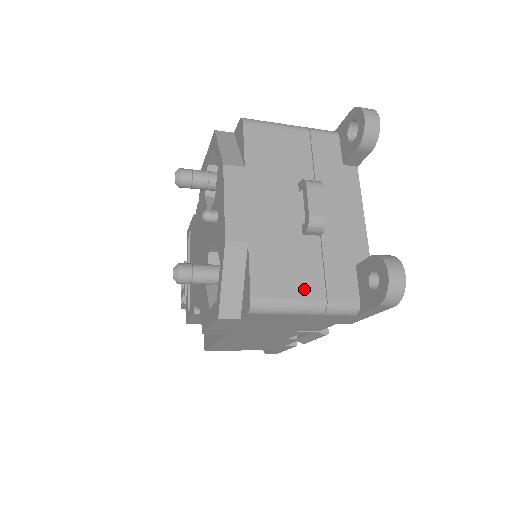
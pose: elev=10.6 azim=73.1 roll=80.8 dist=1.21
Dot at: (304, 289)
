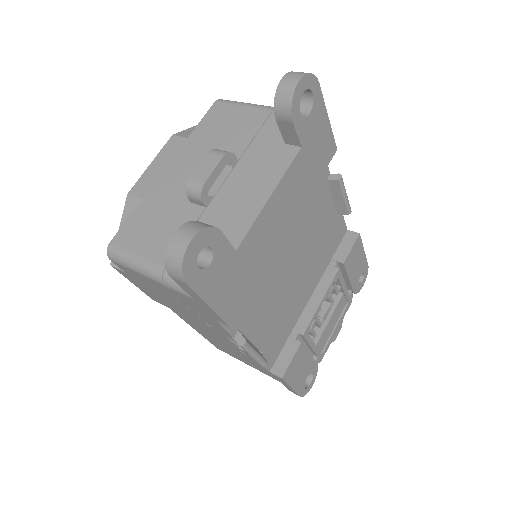
Dot at: (154, 250)
